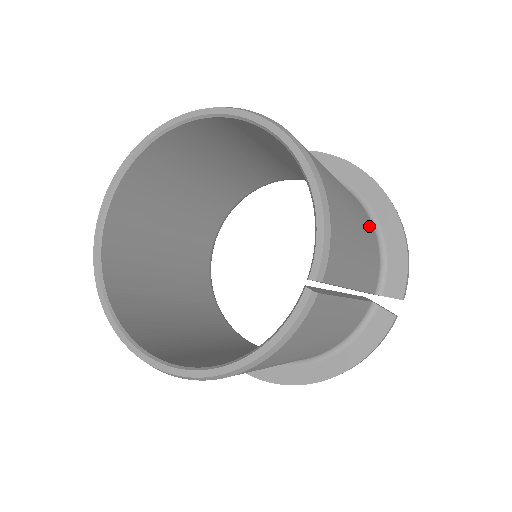
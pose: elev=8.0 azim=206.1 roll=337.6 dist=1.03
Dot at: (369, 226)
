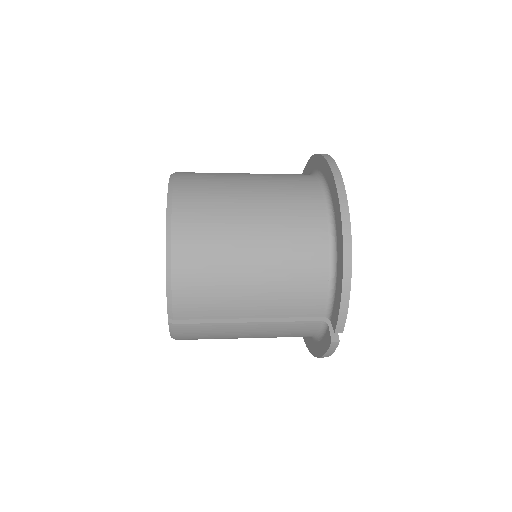
Dot at: (307, 265)
